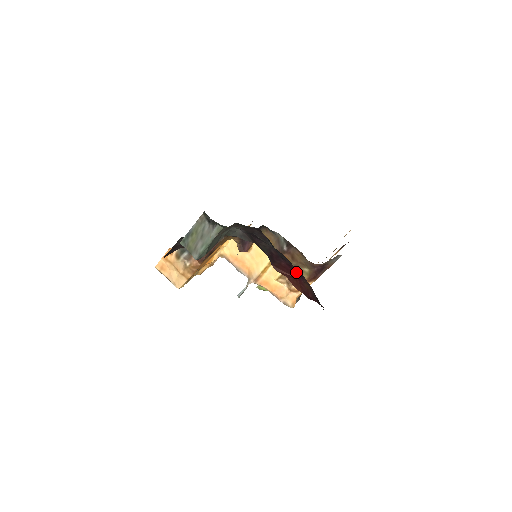
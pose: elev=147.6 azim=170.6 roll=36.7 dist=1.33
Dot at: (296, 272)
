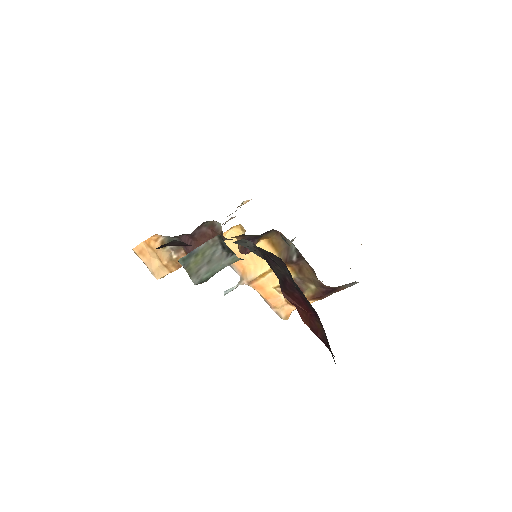
Dot at: (310, 308)
